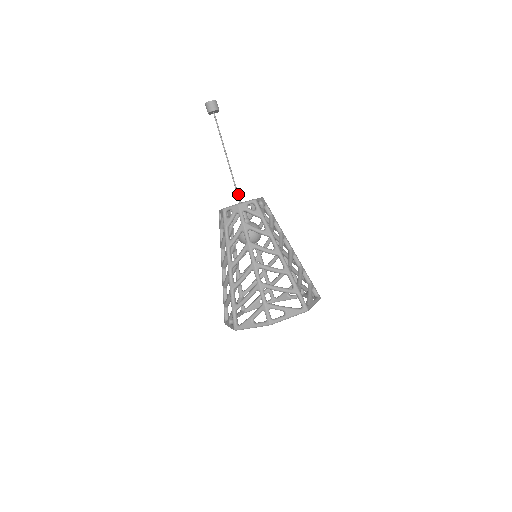
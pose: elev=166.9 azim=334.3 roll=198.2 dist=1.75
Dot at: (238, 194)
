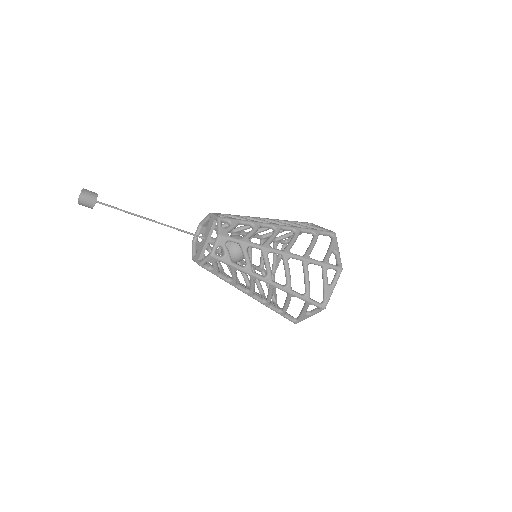
Dot at: (194, 235)
